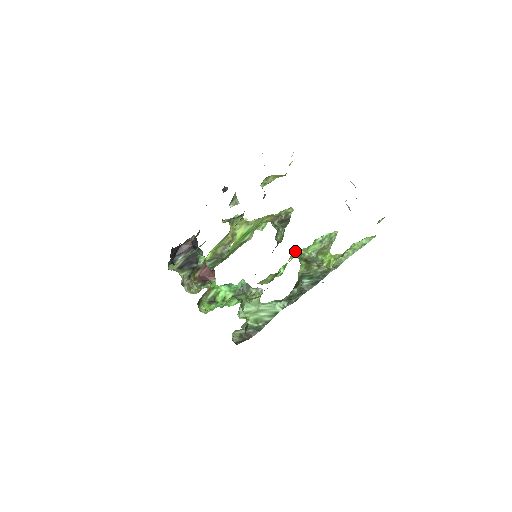
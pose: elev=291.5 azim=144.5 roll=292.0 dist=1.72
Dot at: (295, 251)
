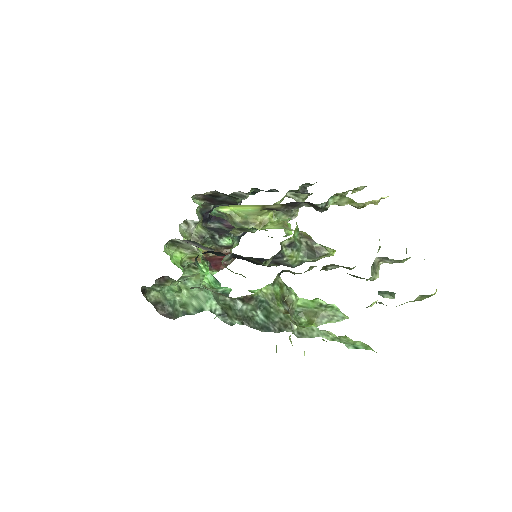
Dot at: occluded
